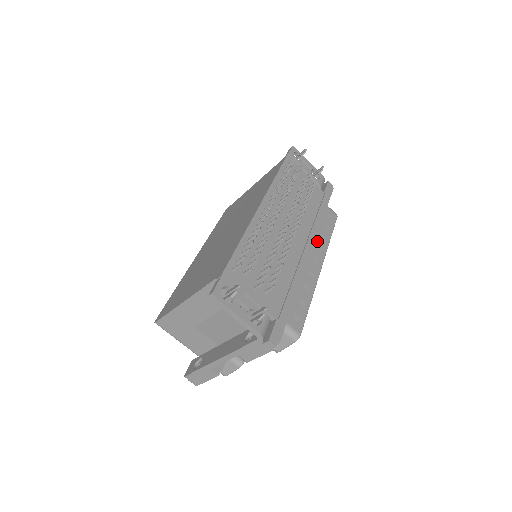
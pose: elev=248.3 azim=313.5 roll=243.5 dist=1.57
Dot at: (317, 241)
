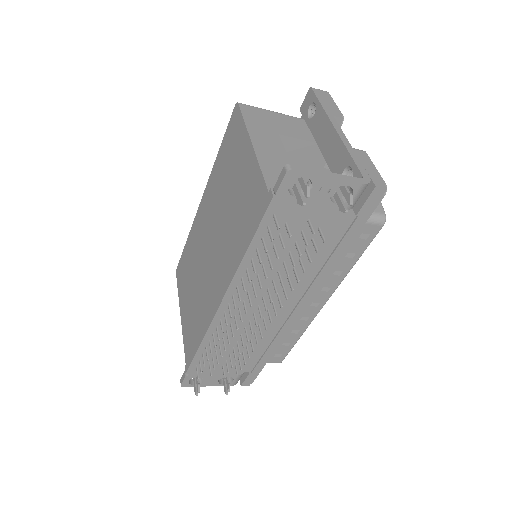
Dot at: (323, 283)
